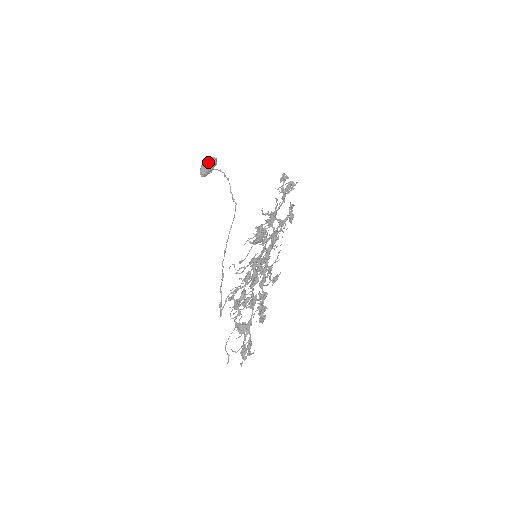
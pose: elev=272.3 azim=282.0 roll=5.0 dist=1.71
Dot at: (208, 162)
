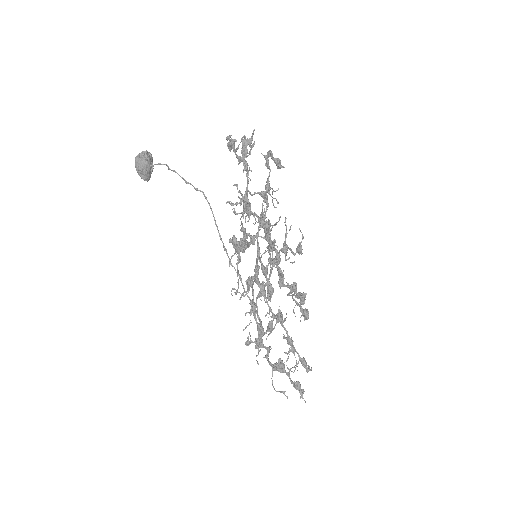
Dot at: (139, 163)
